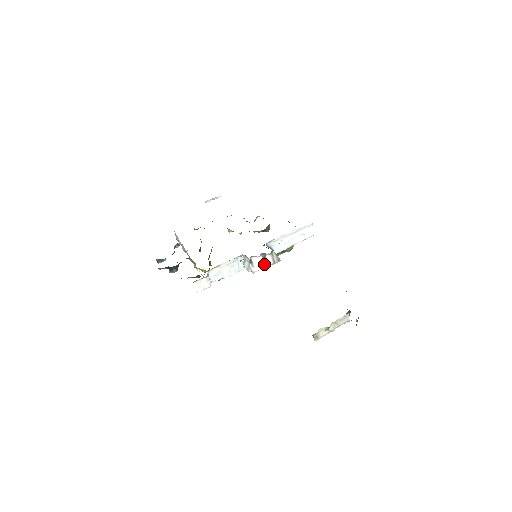
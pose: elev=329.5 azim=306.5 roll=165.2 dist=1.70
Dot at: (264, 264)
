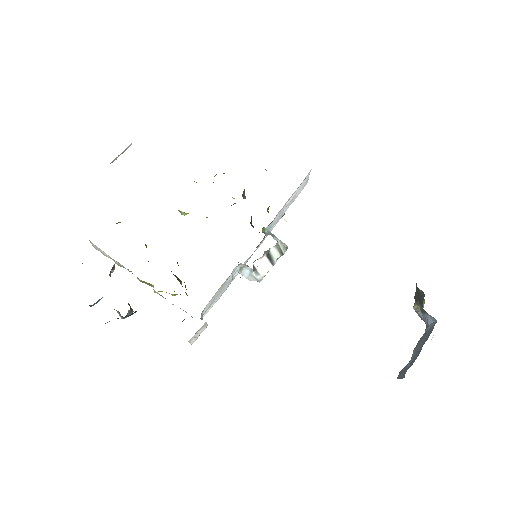
Dot at: (270, 263)
